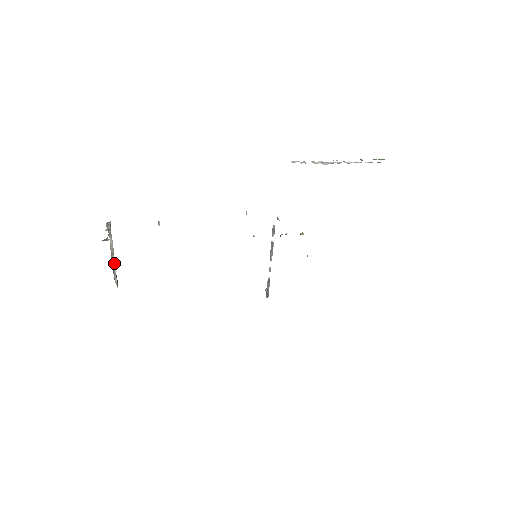
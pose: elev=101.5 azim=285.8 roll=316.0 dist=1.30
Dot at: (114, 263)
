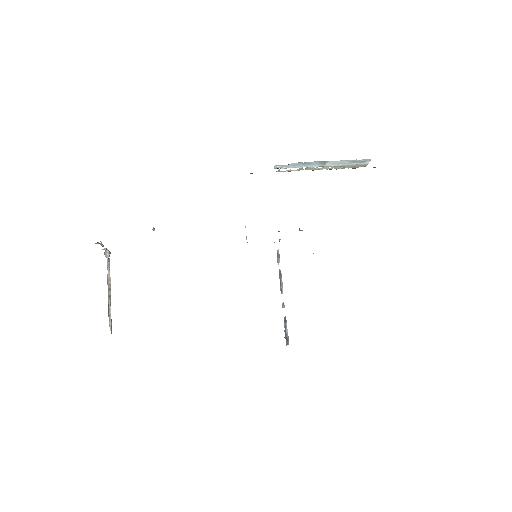
Dot at: (110, 301)
